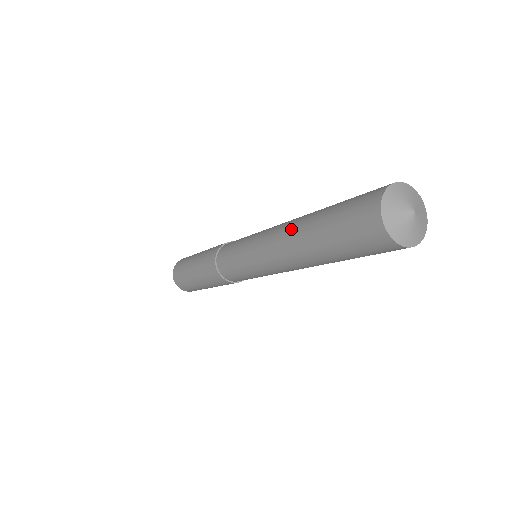
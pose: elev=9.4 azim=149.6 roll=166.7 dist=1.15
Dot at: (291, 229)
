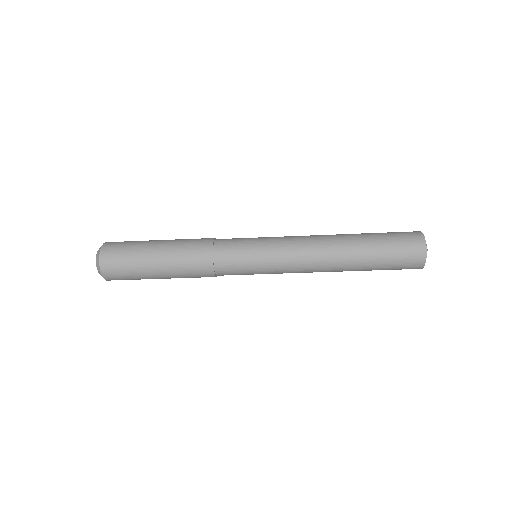
Dot at: occluded
